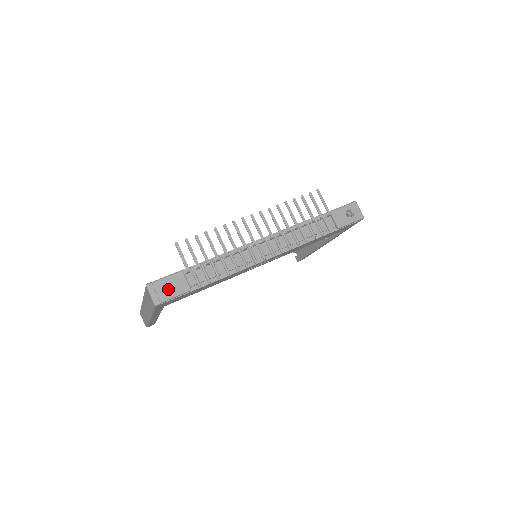
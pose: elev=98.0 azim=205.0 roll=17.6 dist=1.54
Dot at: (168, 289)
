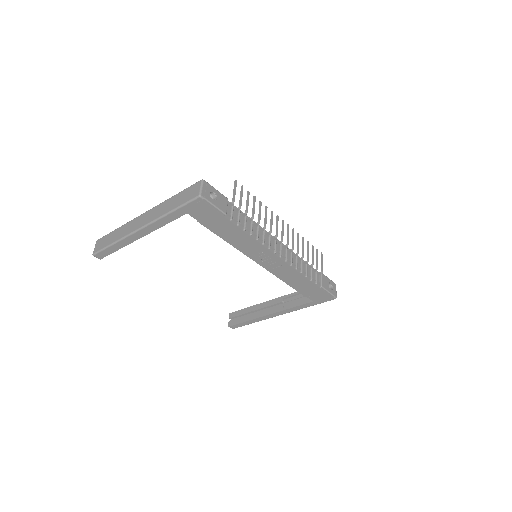
Dot at: occluded
